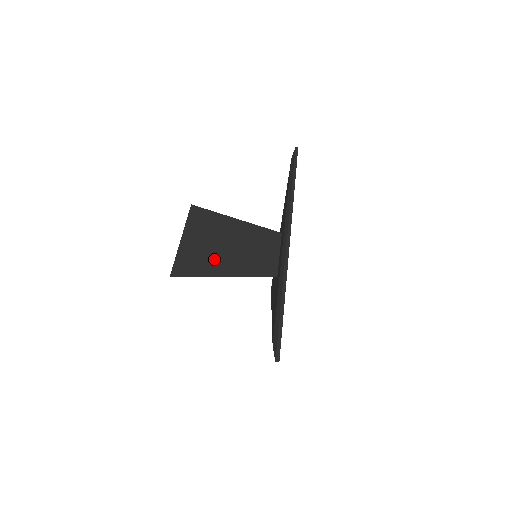
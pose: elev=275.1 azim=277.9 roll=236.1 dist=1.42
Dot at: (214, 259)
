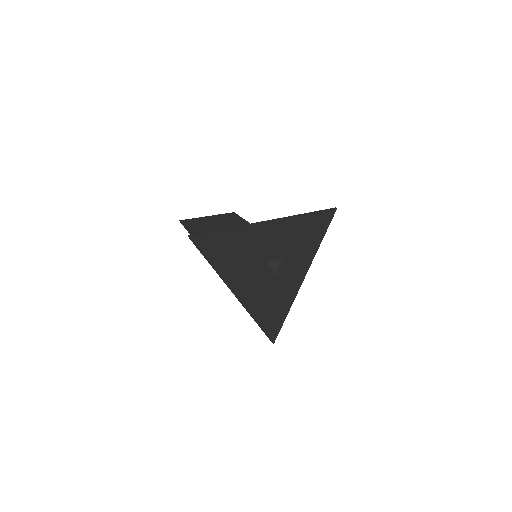
Dot at: occluded
